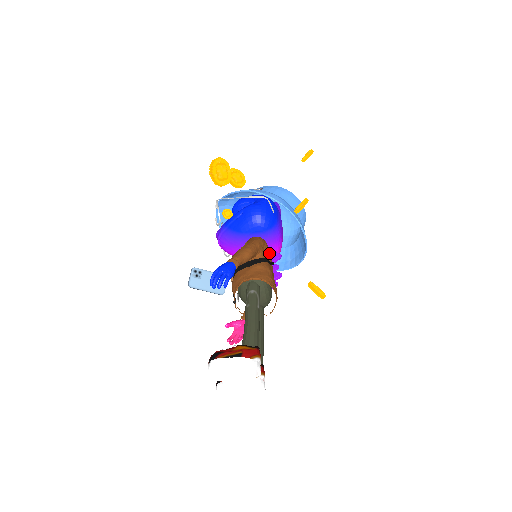
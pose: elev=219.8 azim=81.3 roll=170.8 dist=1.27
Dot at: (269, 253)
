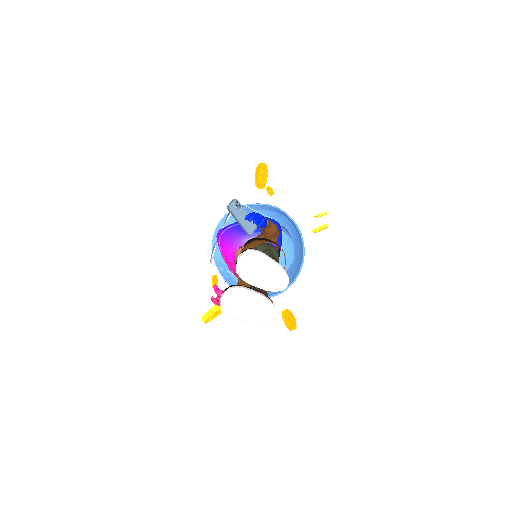
Dot at: occluded
